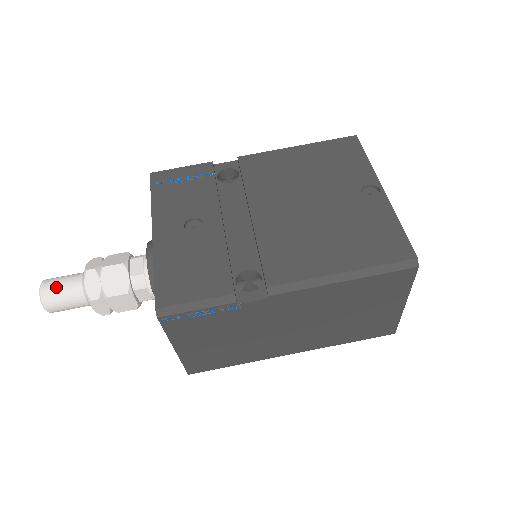
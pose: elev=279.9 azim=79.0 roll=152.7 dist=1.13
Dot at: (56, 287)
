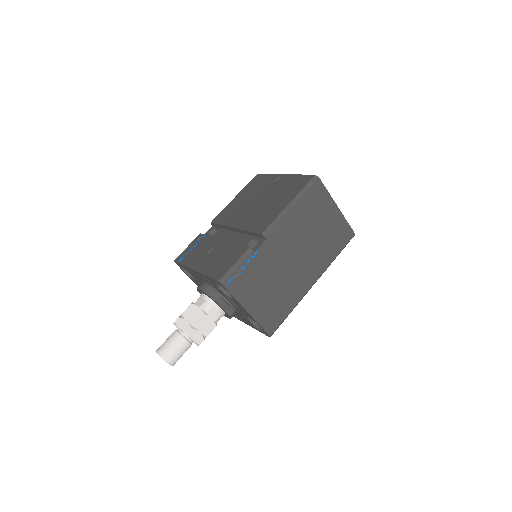
Dot at: (165, 345)
